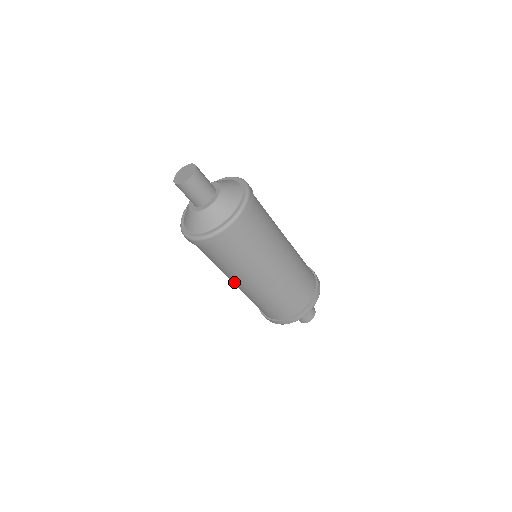
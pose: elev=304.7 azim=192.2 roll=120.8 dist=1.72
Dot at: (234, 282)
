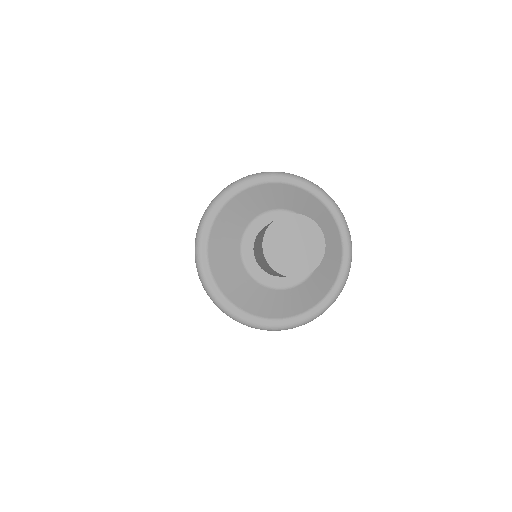
Dot at: occluded
